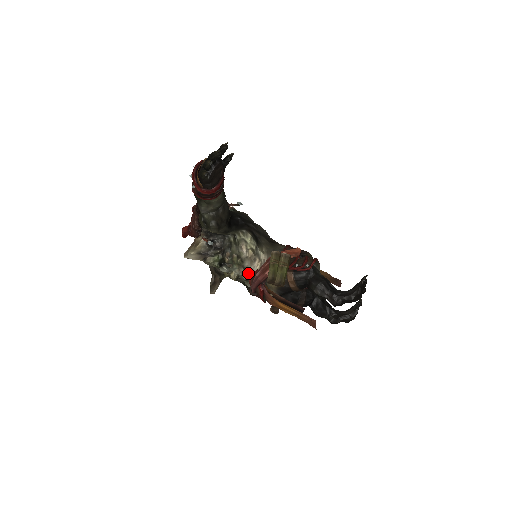
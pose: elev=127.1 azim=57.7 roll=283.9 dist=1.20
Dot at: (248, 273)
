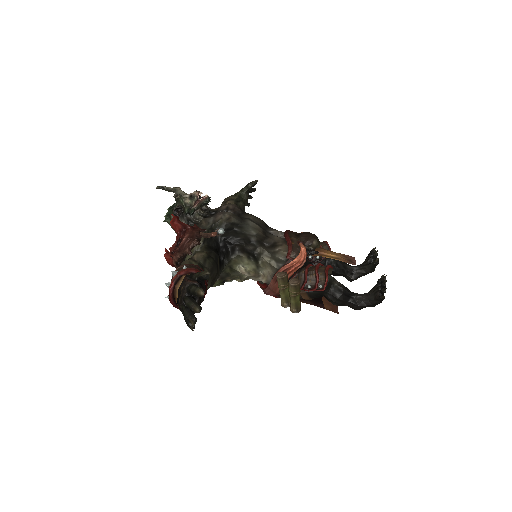
Dot at: occluded
